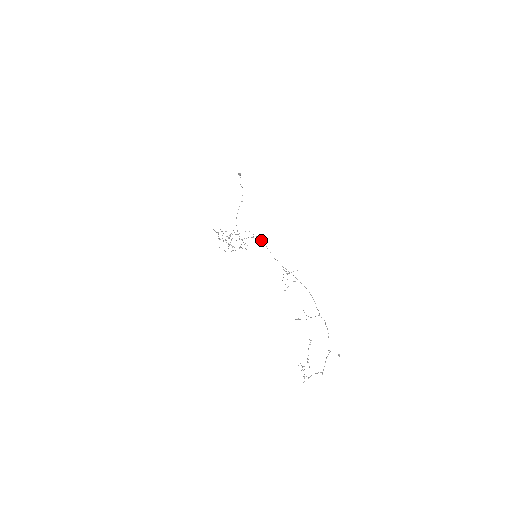
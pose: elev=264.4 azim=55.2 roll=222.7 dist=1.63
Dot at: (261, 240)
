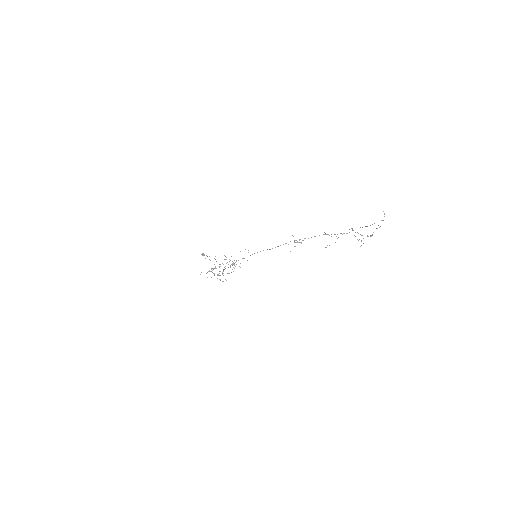
Dot at: occluded
